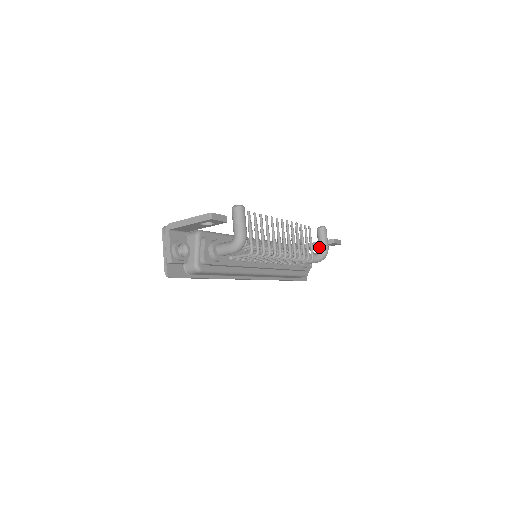
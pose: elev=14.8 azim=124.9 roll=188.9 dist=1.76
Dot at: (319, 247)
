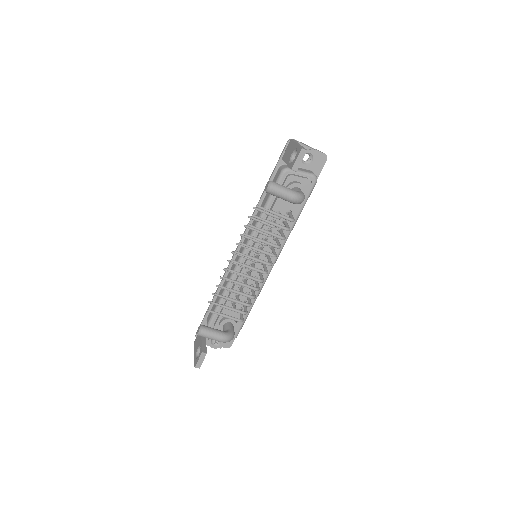
Dot at: occluded
